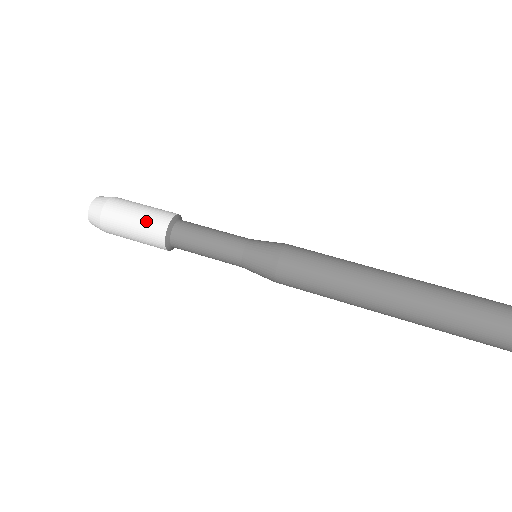
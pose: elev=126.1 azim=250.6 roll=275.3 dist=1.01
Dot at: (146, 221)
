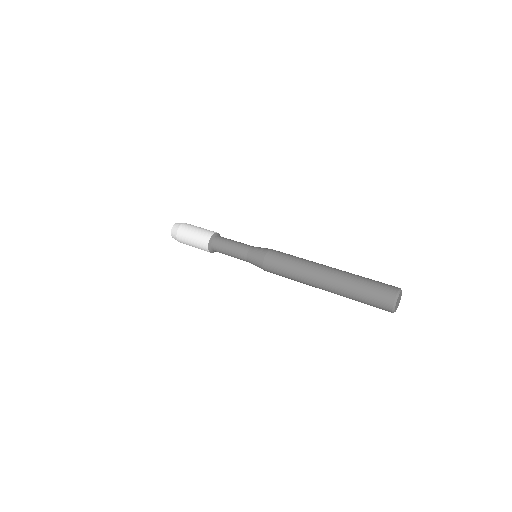
Dot at: (198, 238)
